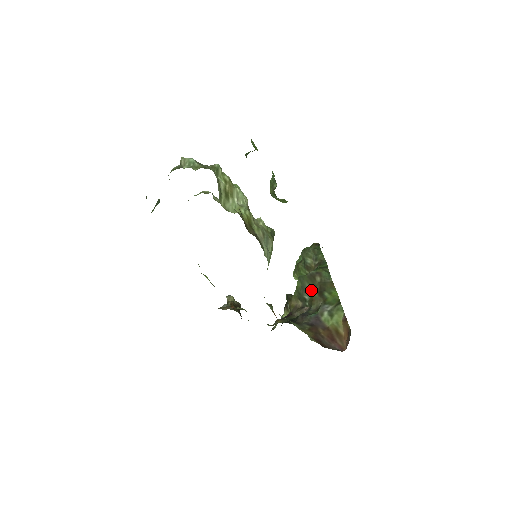
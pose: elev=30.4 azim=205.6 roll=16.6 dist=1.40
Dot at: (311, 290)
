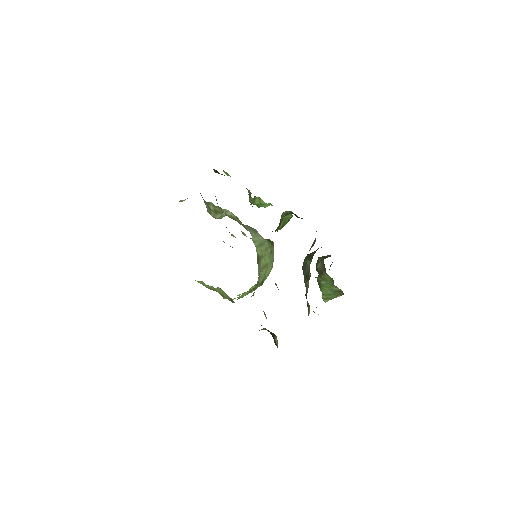
Dot at: (309, 262)
